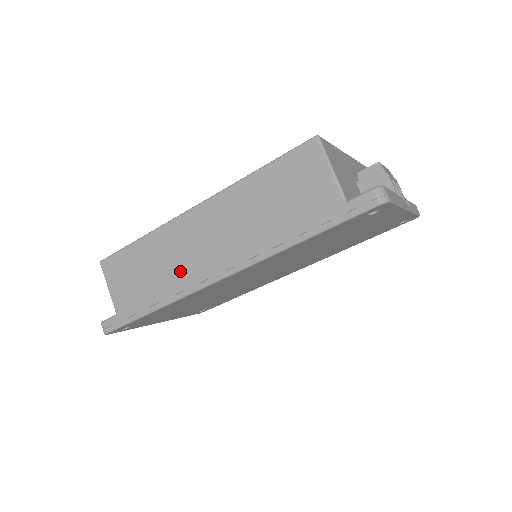
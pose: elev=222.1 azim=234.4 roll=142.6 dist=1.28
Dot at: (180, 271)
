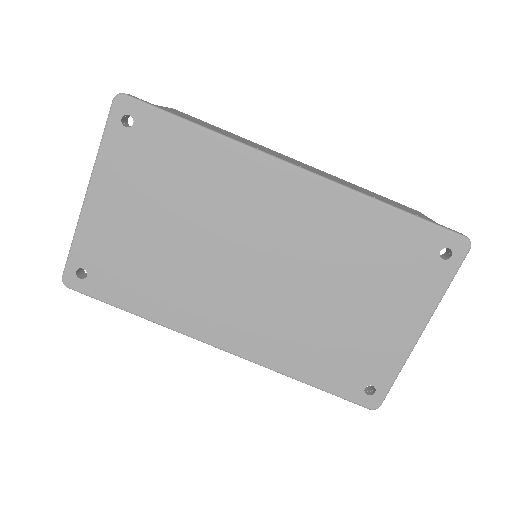
Dot at: (258, 147)
